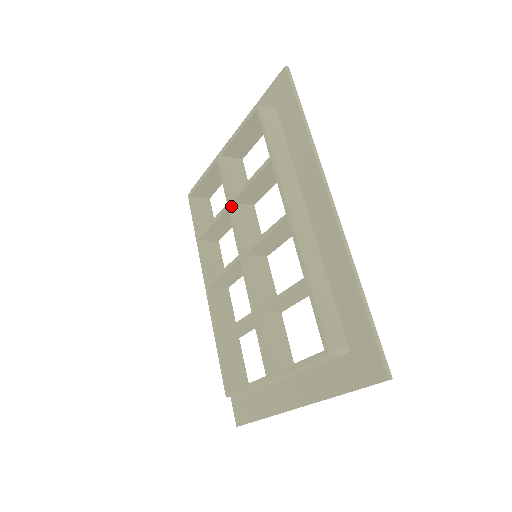
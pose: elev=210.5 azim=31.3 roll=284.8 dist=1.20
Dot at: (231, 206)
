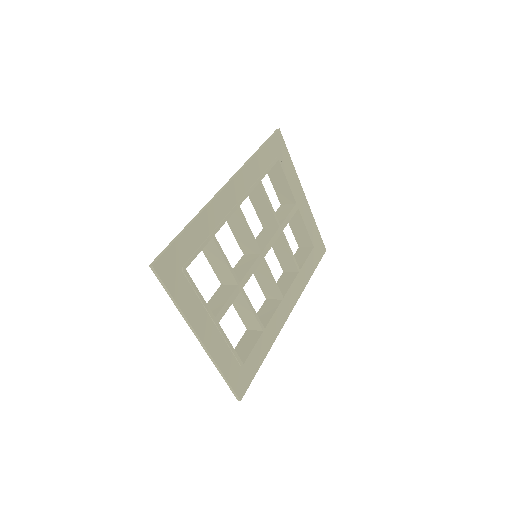
Dot at: occluded
